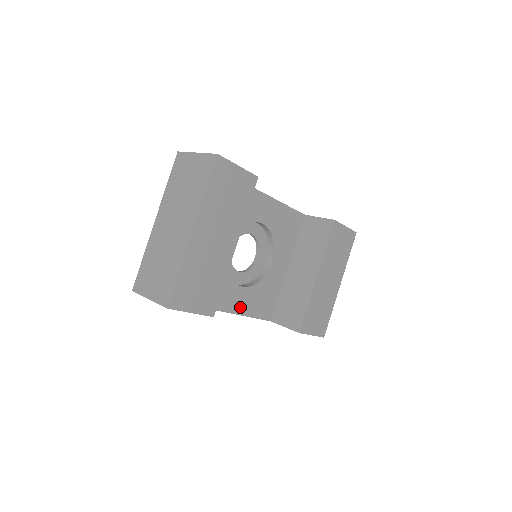
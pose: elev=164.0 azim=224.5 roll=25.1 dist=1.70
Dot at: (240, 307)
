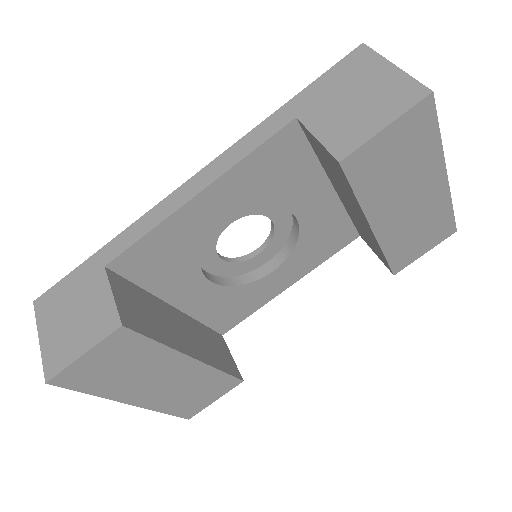
Dot at: (294, 276)
